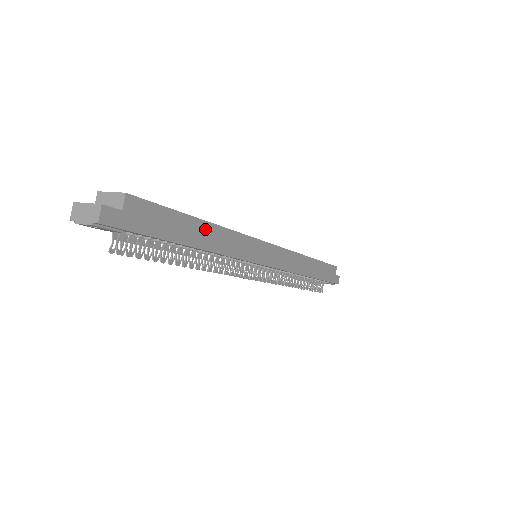
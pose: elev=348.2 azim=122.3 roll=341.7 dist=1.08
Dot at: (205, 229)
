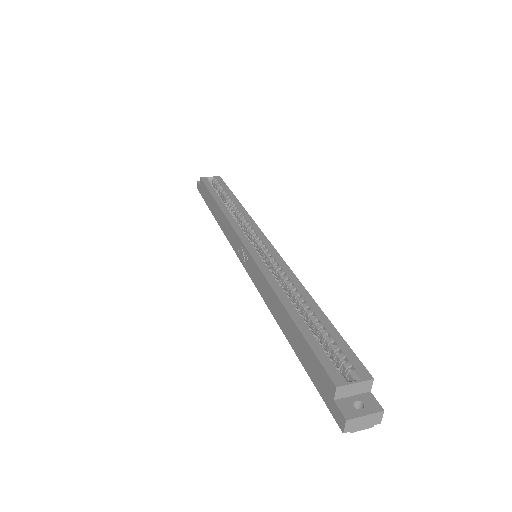
Dot at: occluded
